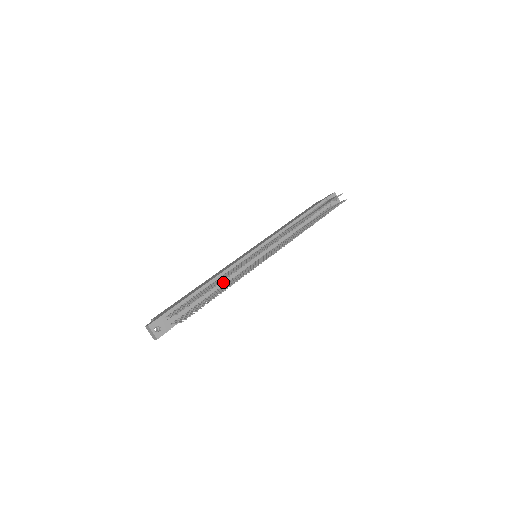
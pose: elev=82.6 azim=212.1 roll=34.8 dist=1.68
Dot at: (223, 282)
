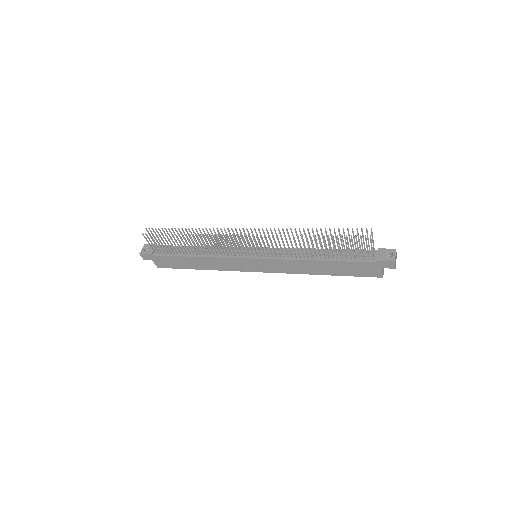
Dot at: occluded
